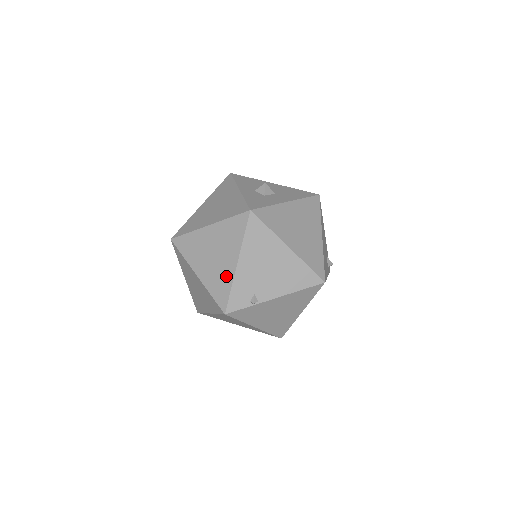
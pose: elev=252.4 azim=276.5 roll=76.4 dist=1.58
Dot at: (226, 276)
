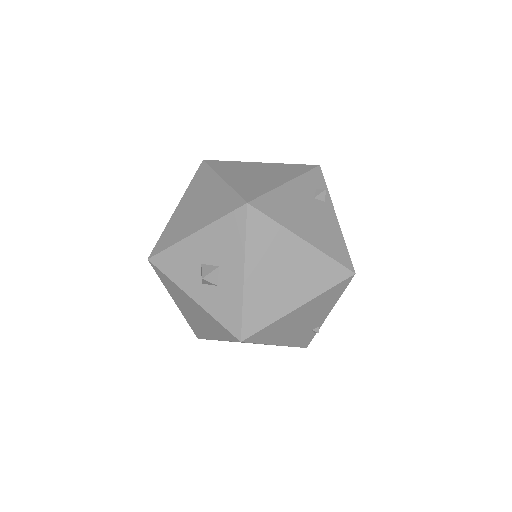
Dot at: occluded
